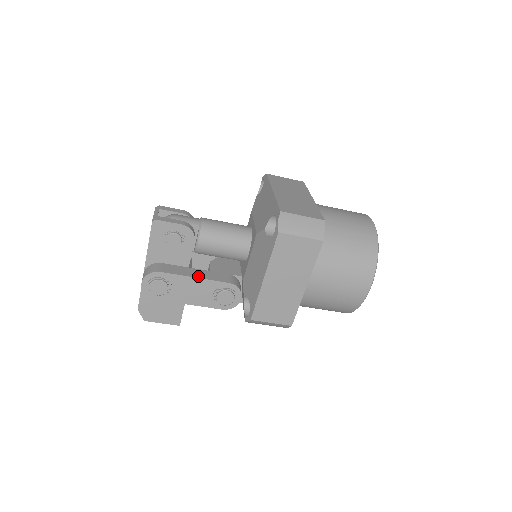
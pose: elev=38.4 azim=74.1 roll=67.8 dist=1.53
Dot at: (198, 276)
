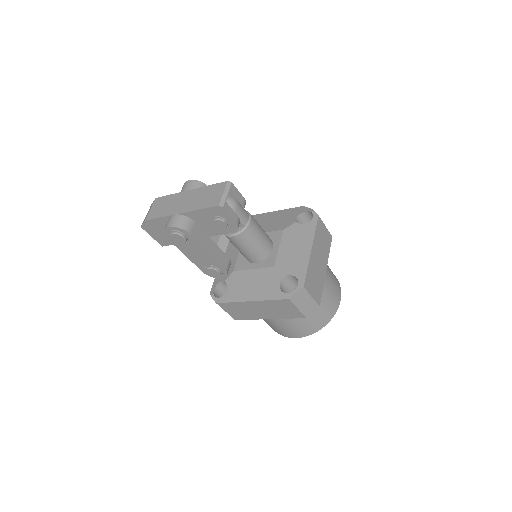
Dot at: (211, 252)
